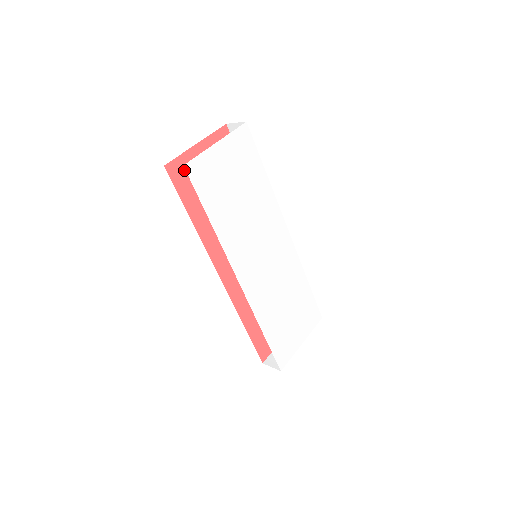
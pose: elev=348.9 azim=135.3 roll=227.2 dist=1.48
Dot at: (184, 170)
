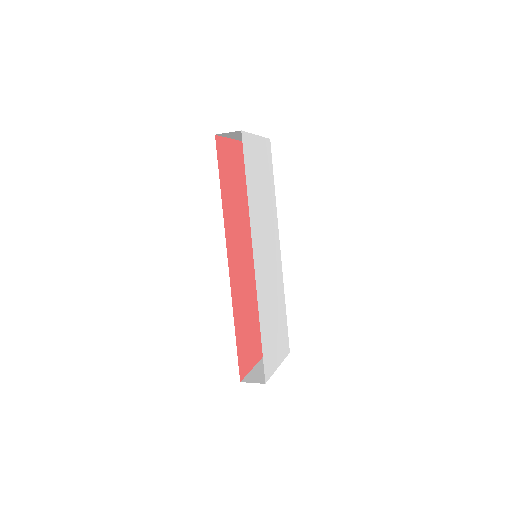
Dot at: (223, 150)
